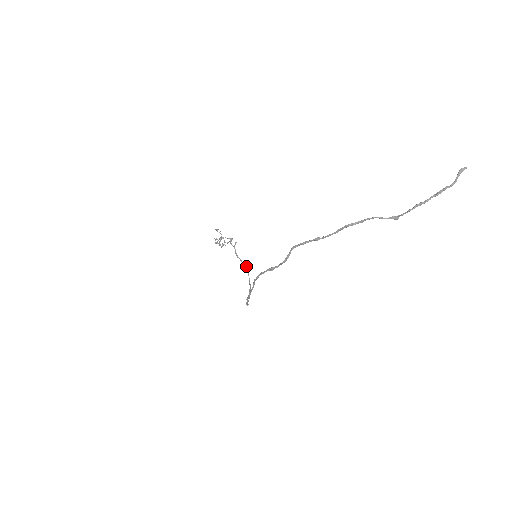
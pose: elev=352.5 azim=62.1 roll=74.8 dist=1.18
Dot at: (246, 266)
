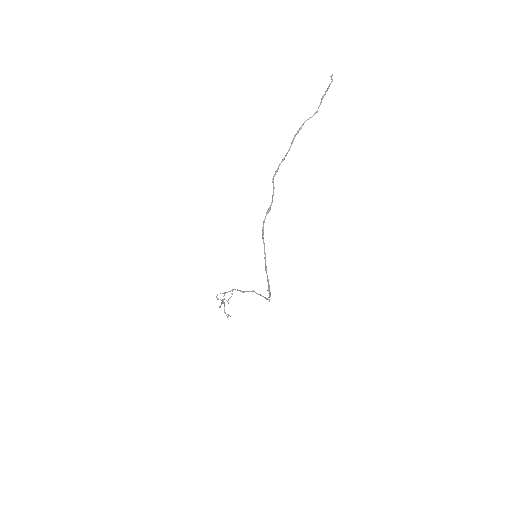
Dot at: (254, 291)
